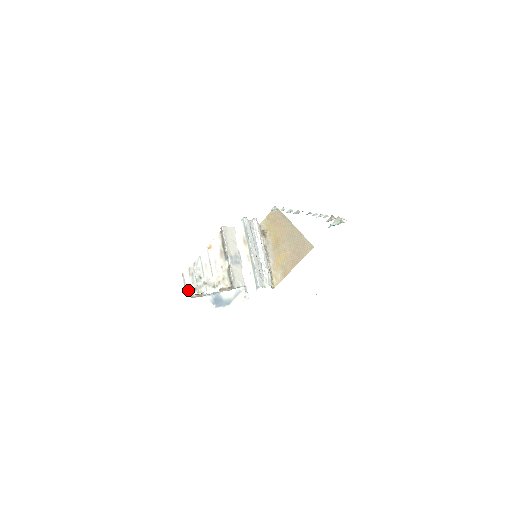
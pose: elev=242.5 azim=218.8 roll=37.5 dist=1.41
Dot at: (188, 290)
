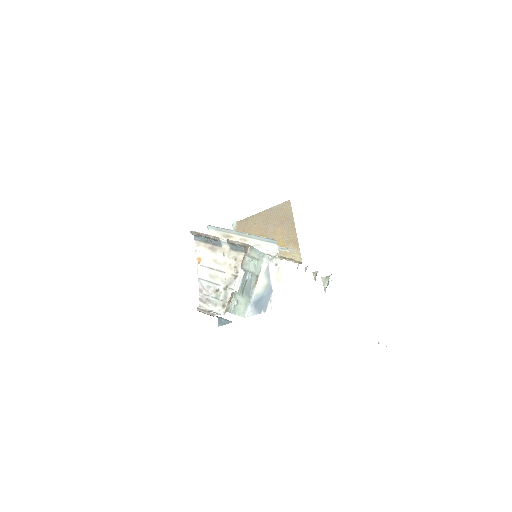
Dot at: (217, 314)
